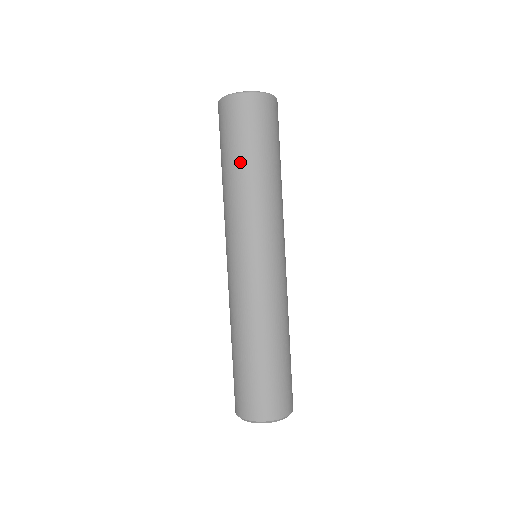
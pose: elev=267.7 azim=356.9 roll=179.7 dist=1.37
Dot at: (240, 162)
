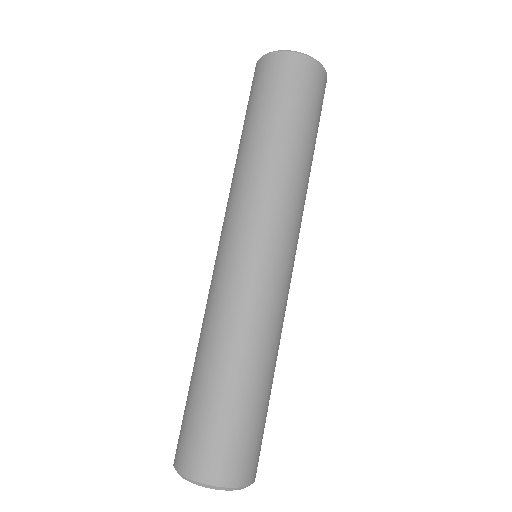
Dot at: (301, 137)
